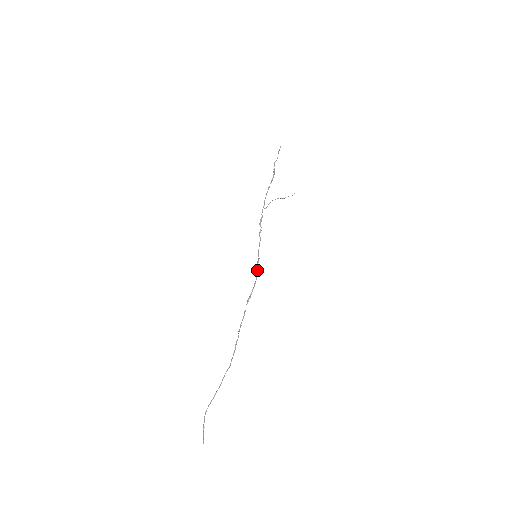
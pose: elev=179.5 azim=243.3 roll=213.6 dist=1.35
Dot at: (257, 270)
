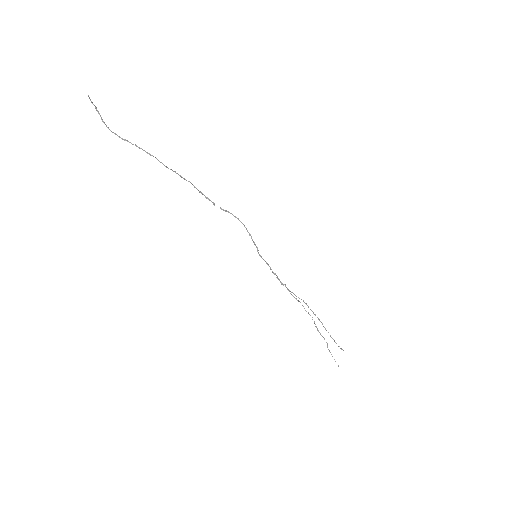
Dot at: (250, 234)
